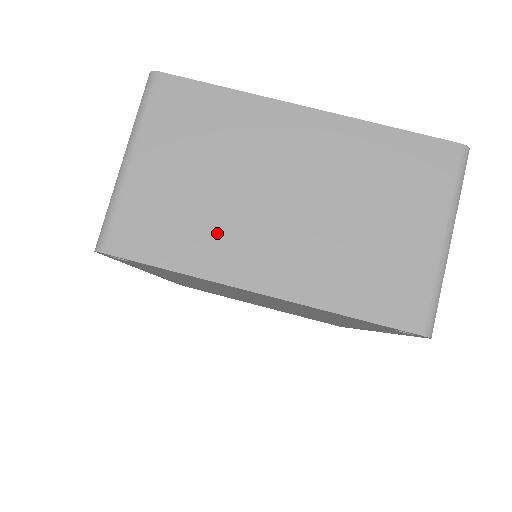
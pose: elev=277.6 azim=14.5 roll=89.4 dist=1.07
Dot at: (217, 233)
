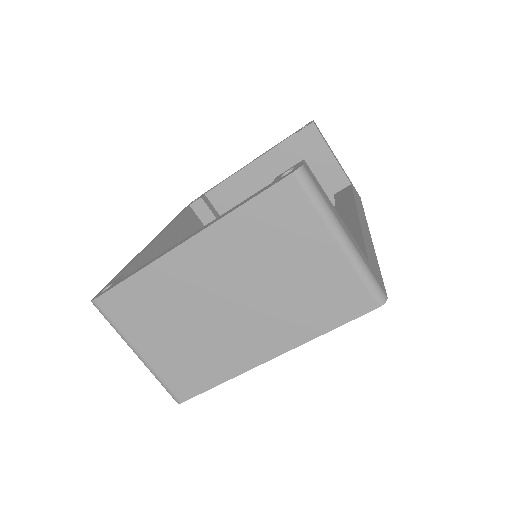
Dot at: (218, 350)
